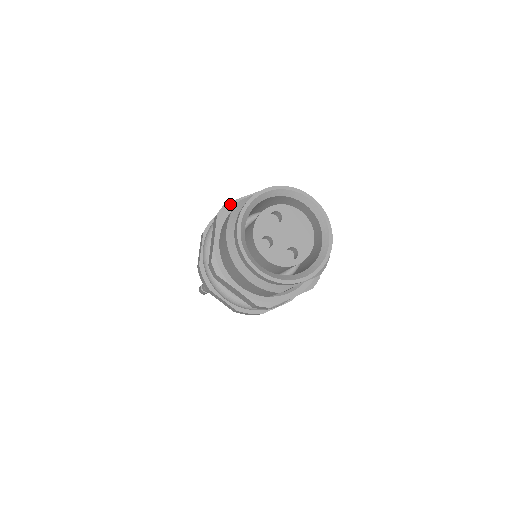
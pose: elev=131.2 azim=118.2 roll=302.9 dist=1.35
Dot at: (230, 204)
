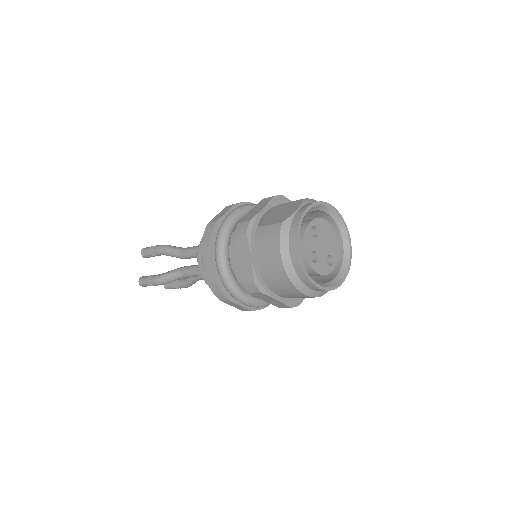
Dot at: (254, 220)
